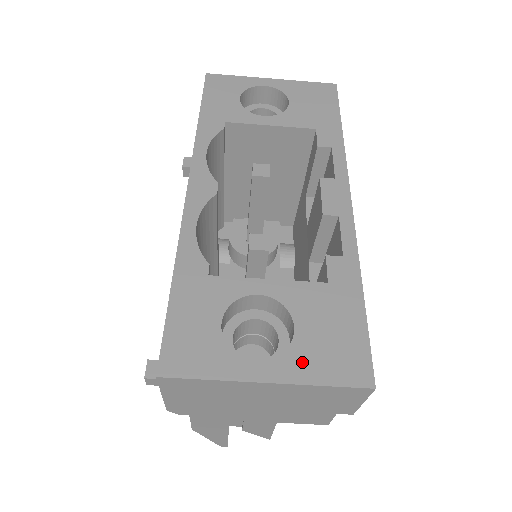
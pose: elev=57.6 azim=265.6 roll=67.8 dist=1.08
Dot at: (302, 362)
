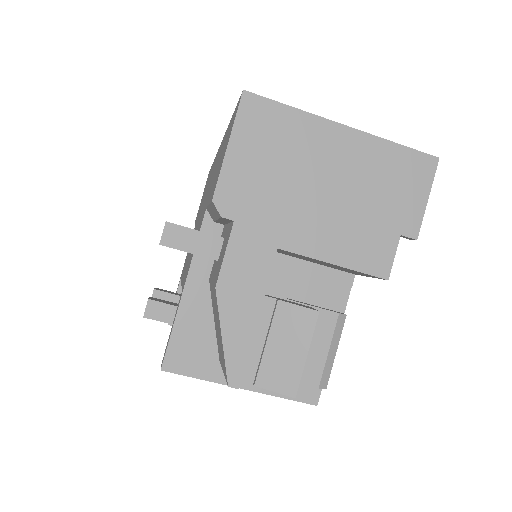
Dot at: occluded
